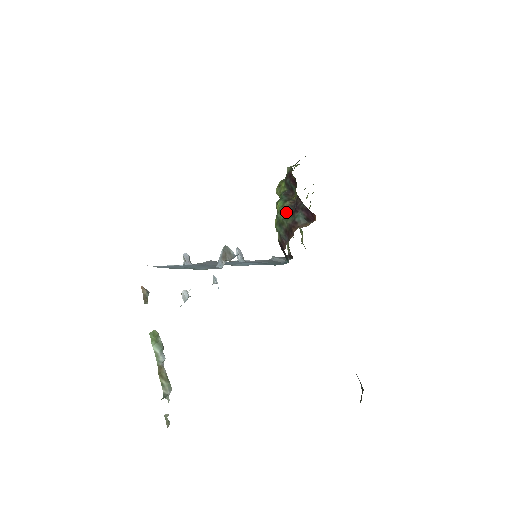
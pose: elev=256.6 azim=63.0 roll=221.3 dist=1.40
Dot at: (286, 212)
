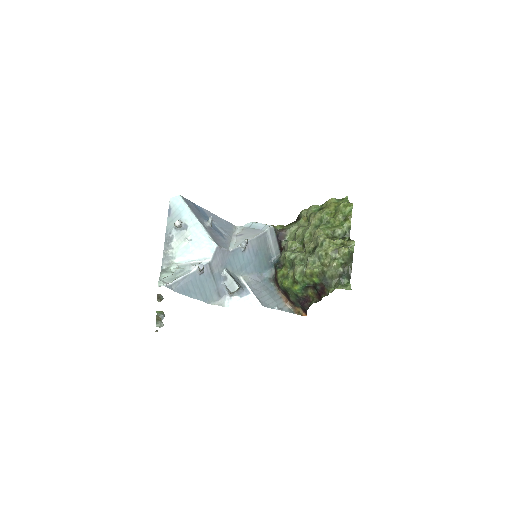
Dot at: (296, 295)
